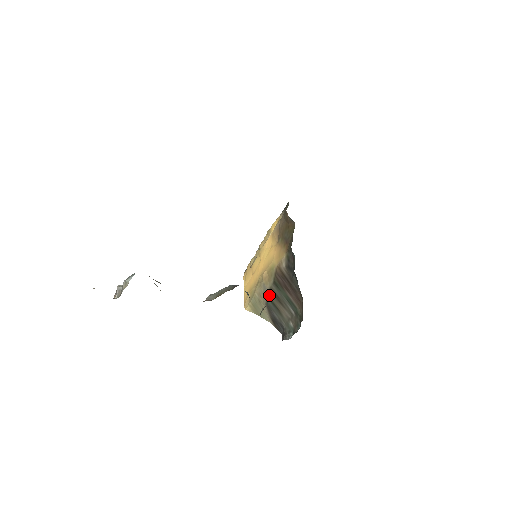
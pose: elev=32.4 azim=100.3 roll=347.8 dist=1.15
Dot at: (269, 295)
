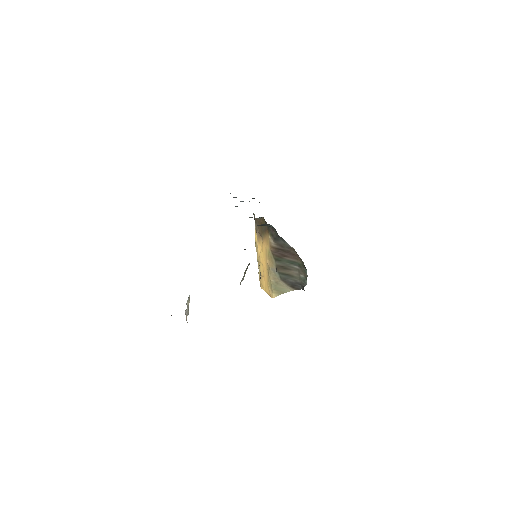
Dot at: (278, 271)
